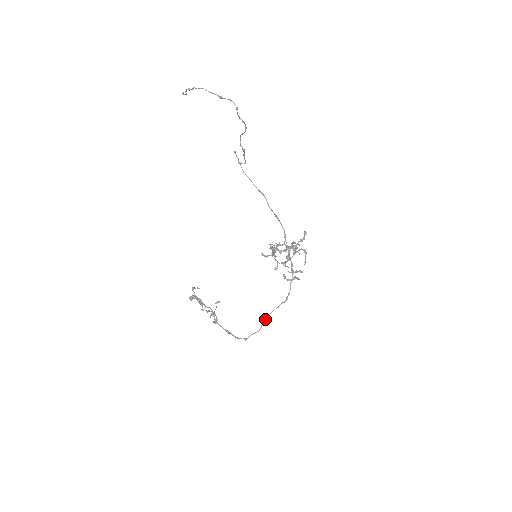
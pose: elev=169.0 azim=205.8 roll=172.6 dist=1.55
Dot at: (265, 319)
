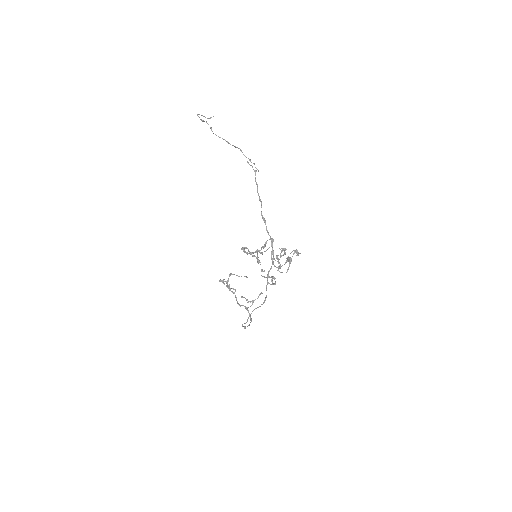
Dot at: (250, 314)
